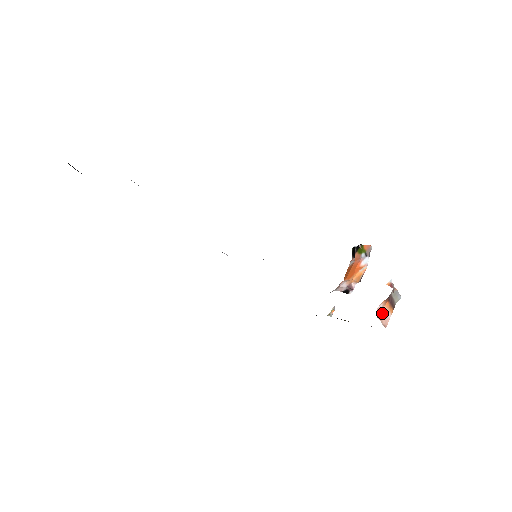
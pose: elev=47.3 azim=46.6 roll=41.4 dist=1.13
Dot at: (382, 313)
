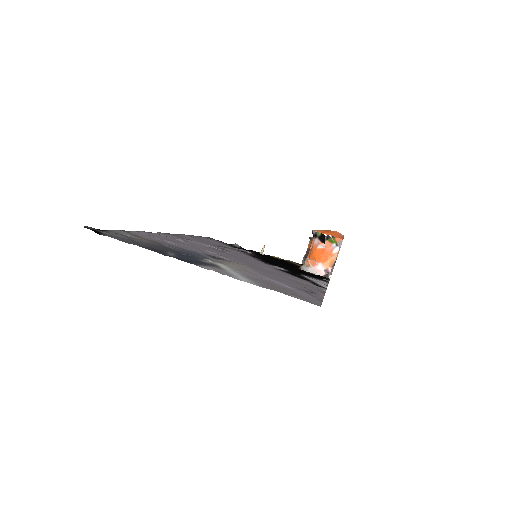
Dot at: occluded
